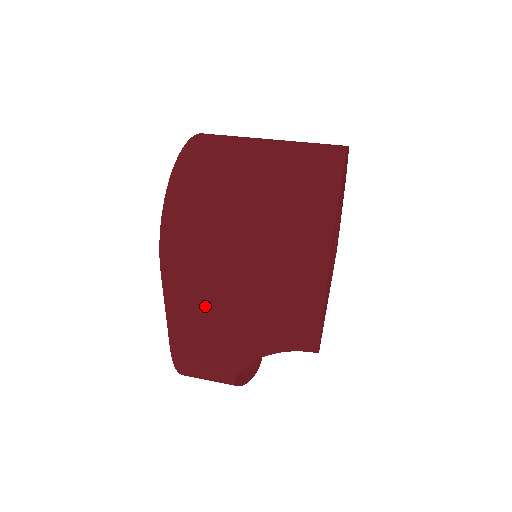
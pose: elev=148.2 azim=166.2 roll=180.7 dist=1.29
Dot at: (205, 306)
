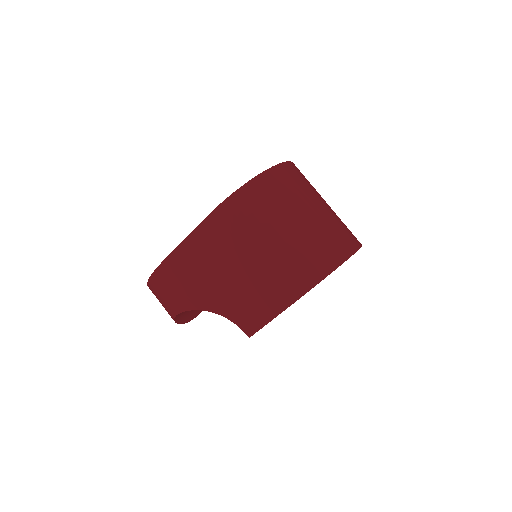
Dot at: (213, 255)
